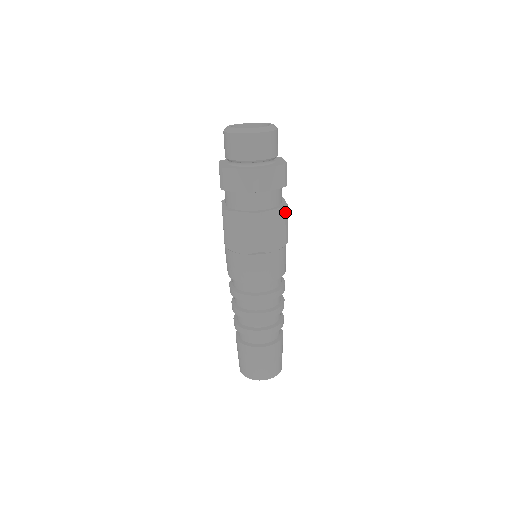
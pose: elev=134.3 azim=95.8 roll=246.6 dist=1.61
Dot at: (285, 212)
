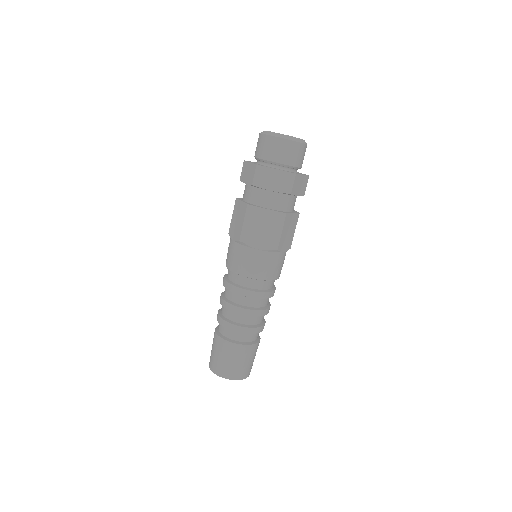
Dot at: (280, 218)
